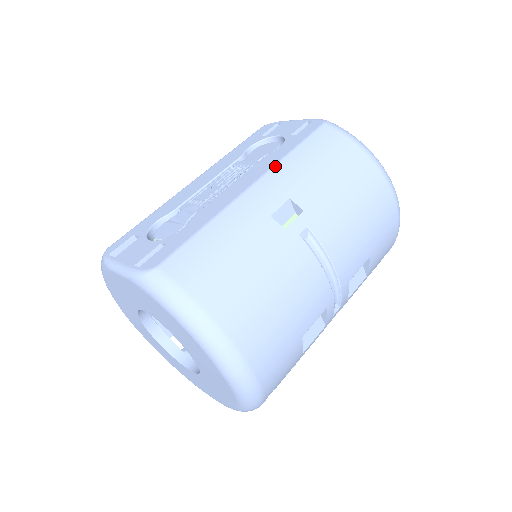
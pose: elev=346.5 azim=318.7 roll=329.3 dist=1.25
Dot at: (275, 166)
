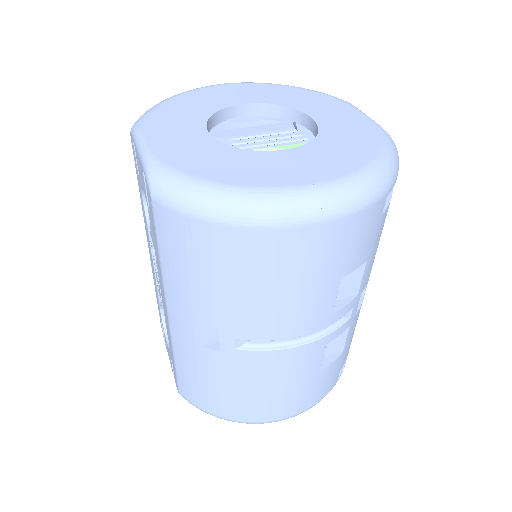
Dot at: (164, 287)
